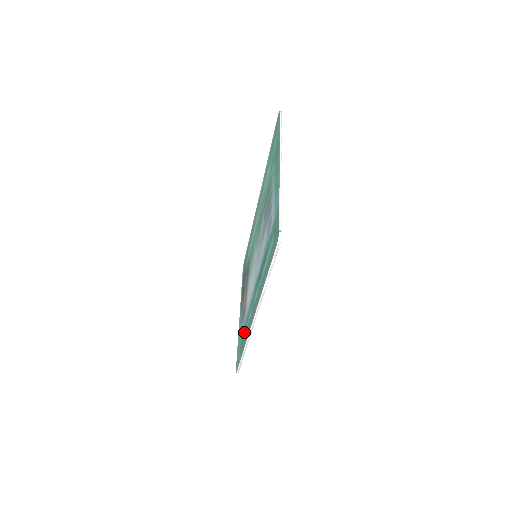
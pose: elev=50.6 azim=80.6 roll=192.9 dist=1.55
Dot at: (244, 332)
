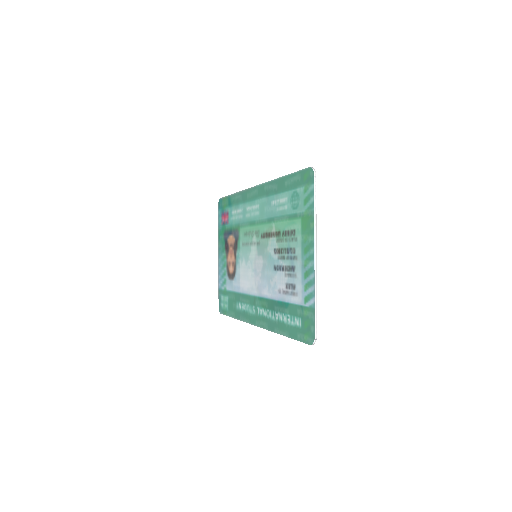
Dot at: (236, 303)
